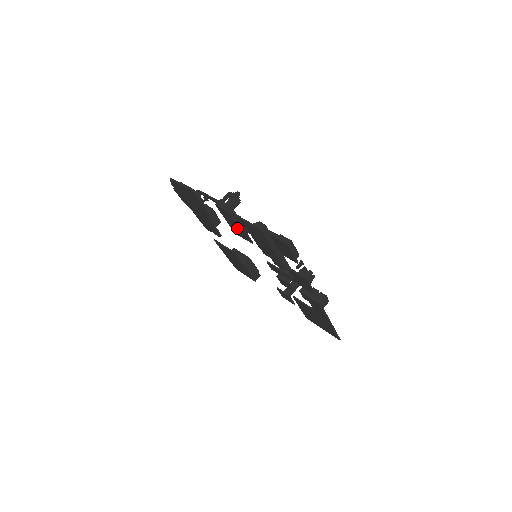
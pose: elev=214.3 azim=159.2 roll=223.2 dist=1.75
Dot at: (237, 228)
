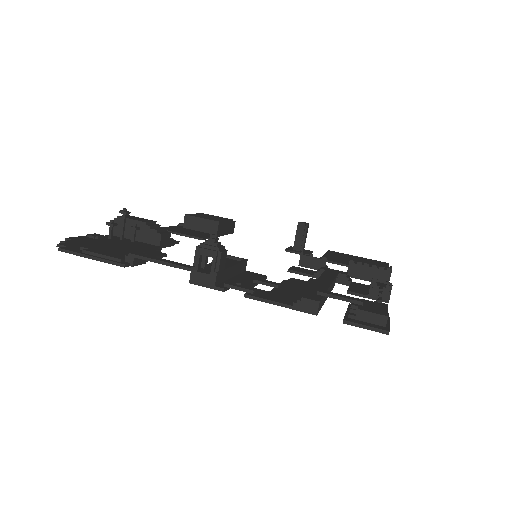
Dot at: occluded
